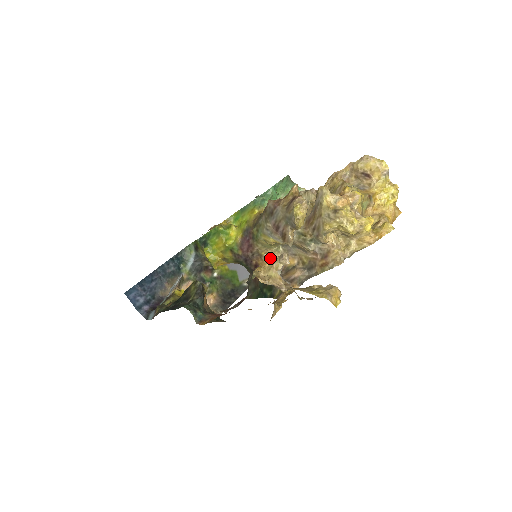
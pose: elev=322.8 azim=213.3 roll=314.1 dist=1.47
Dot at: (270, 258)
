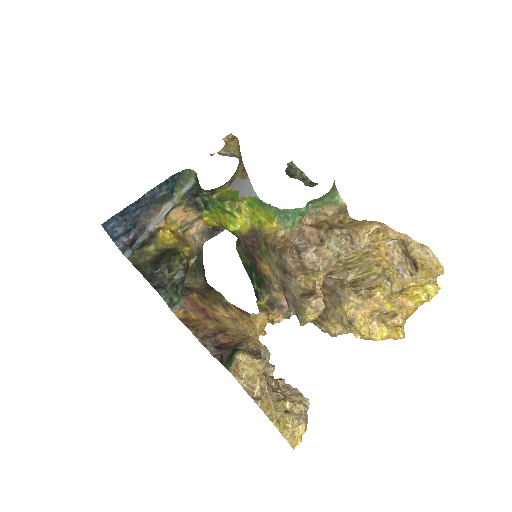
Dot at: occluded
